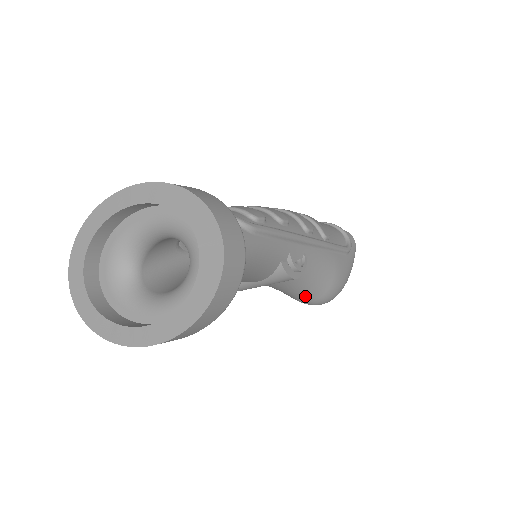
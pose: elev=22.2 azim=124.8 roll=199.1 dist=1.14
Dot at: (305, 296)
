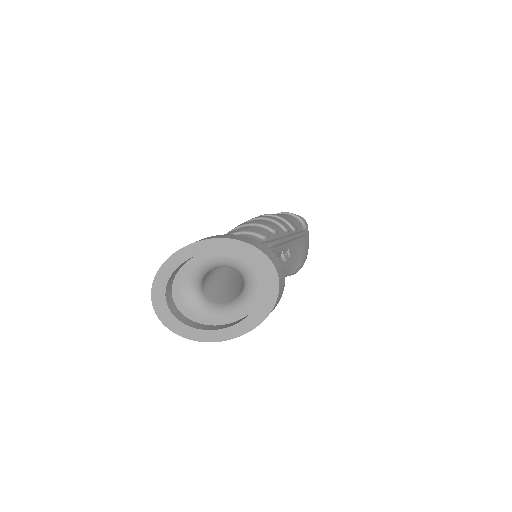
Dot at: occluded
